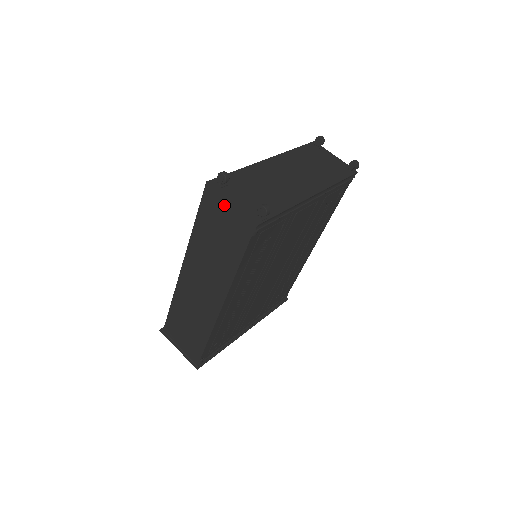
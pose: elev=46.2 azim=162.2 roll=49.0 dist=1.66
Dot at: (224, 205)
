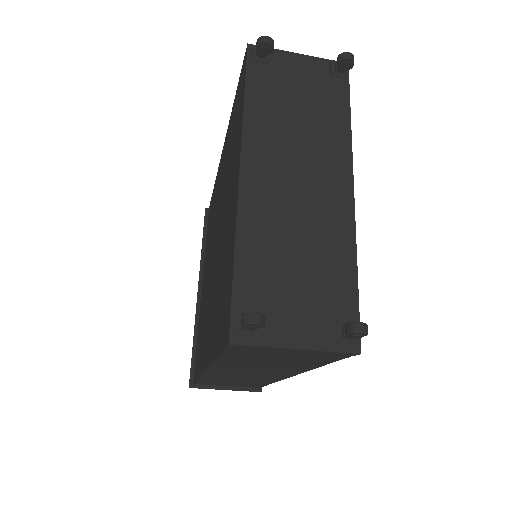
Dot at: (279, 351)
